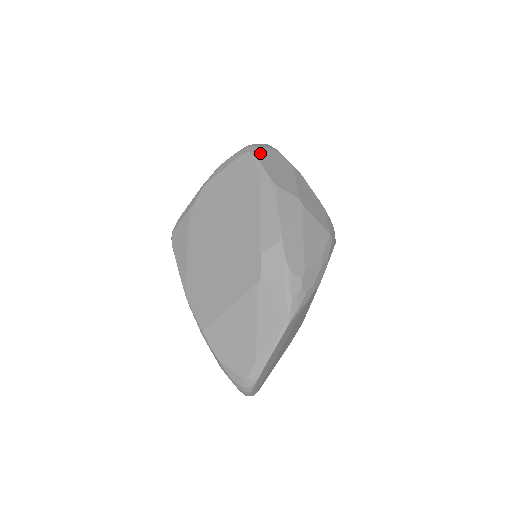
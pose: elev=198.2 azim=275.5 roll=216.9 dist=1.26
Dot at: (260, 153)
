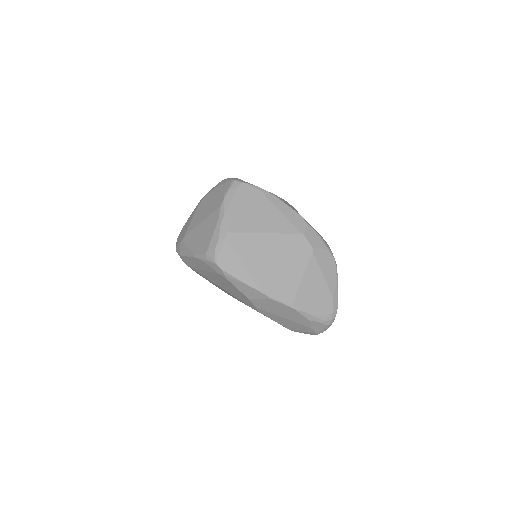
Dot at: (246, 182)
